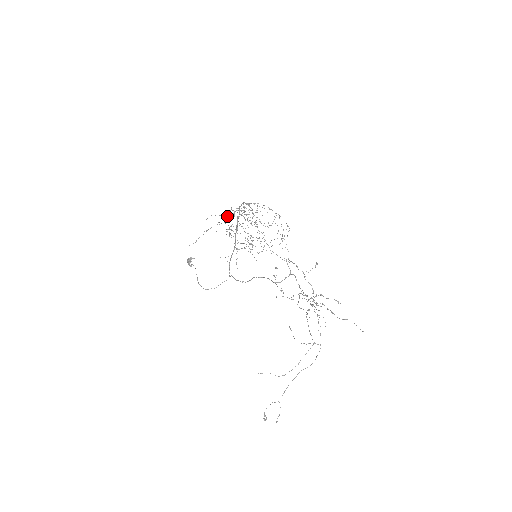
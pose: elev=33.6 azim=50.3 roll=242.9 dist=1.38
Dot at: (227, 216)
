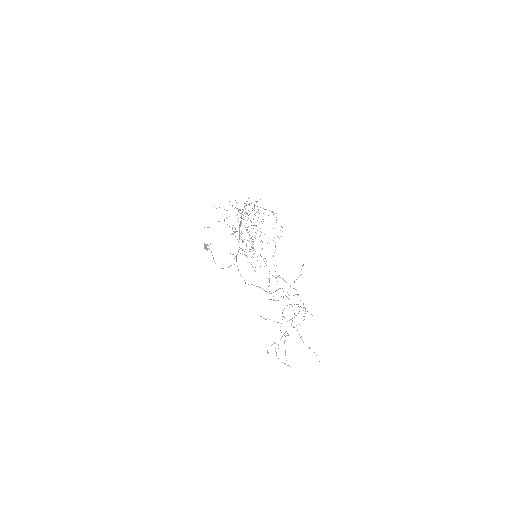
Dot at: occluded
